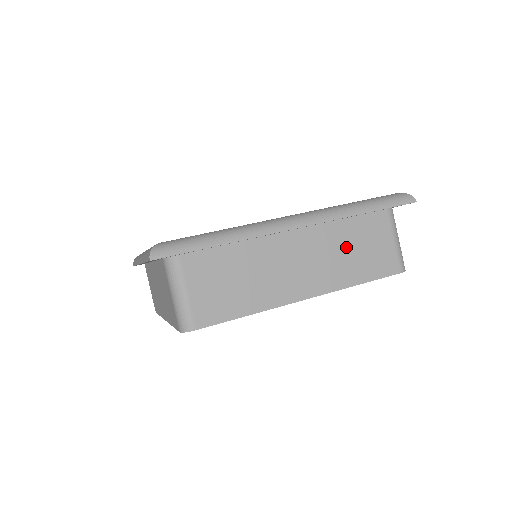
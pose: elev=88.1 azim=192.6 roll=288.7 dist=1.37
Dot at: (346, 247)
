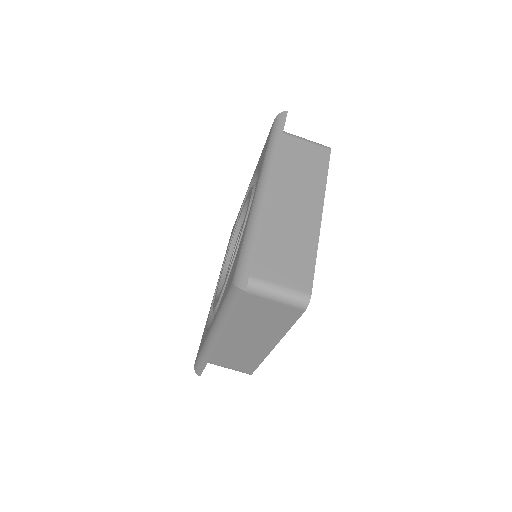
Dot at: (296, 170)
